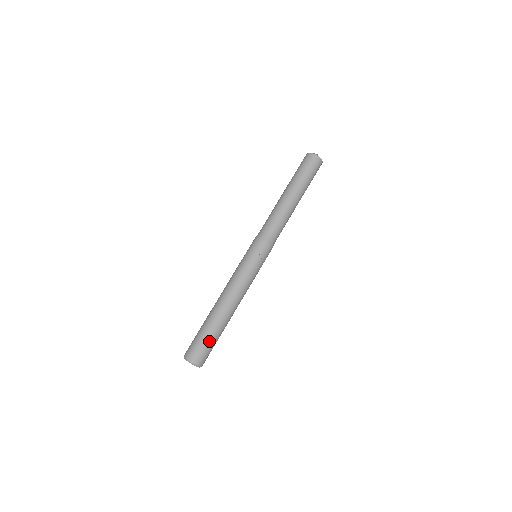
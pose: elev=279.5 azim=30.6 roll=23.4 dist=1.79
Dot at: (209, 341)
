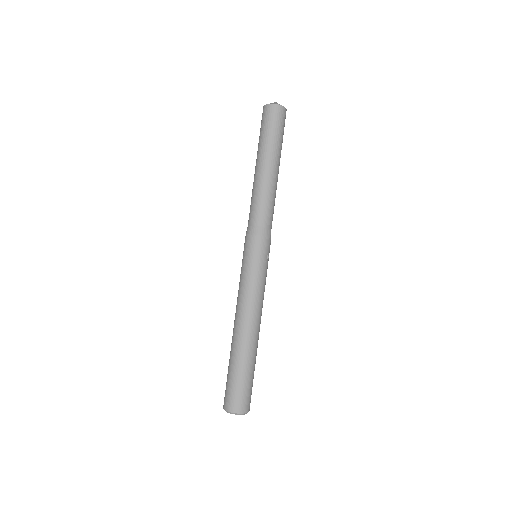
Dot at: (251, 379)
